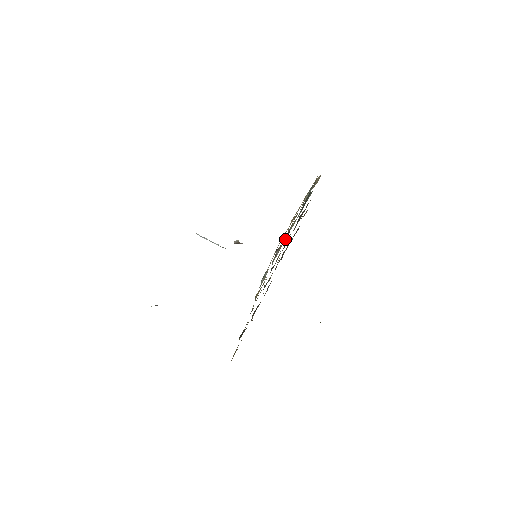
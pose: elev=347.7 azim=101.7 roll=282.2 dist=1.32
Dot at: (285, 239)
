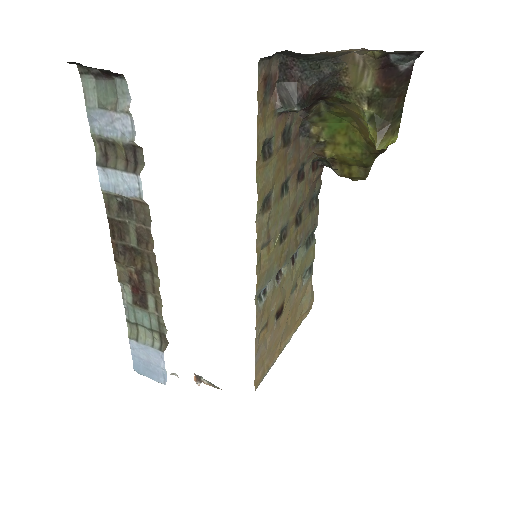
Dot at: (289, 268)
